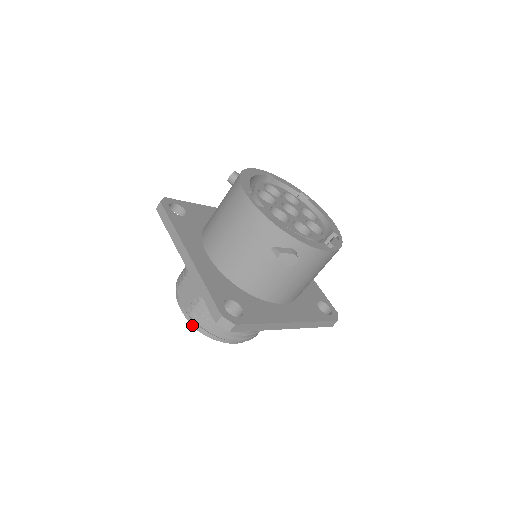
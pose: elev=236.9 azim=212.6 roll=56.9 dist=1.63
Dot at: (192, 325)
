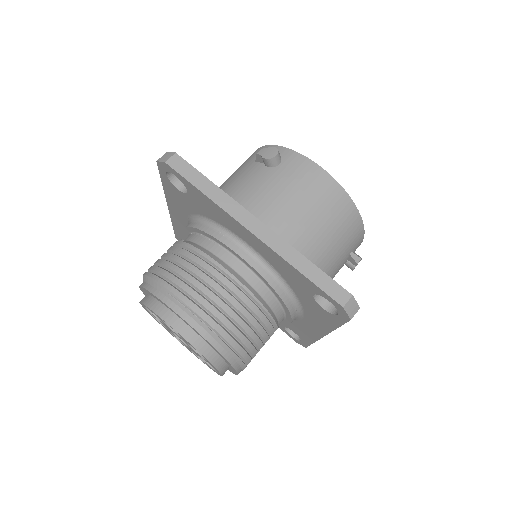
Dot at: (141, 302)
